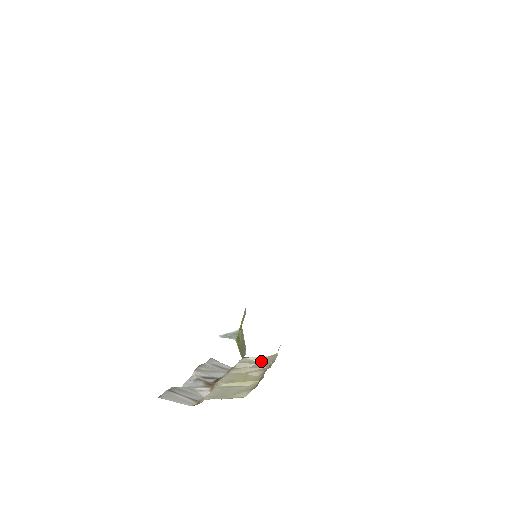
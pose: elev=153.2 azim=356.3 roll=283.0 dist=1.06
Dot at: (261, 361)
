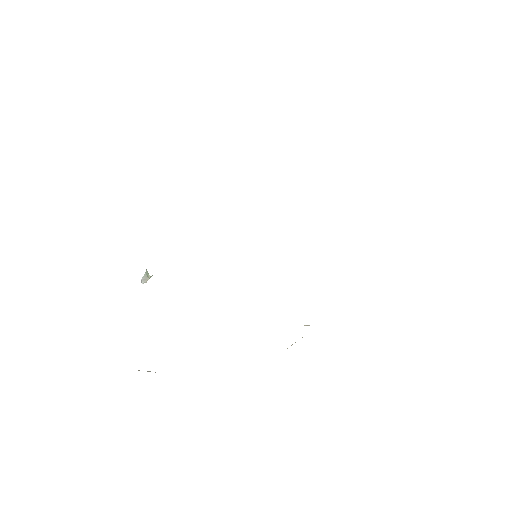
Dot at: occluded
